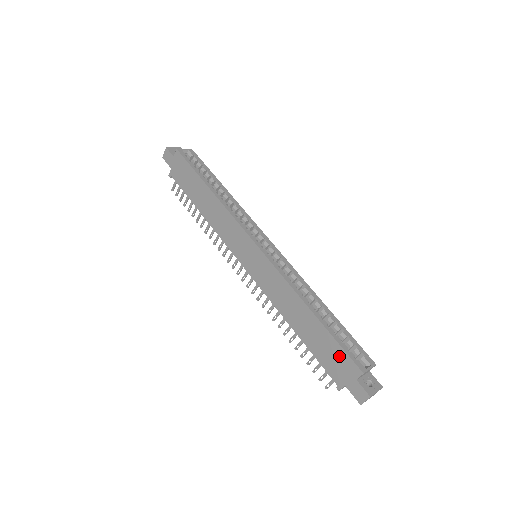
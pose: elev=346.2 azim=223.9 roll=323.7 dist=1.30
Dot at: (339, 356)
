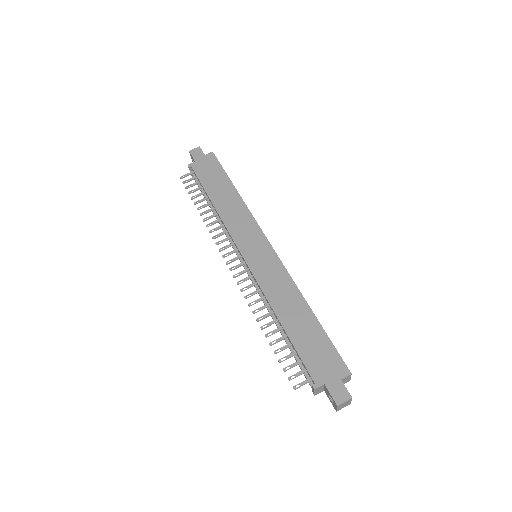
Dot at: (328, 354)
